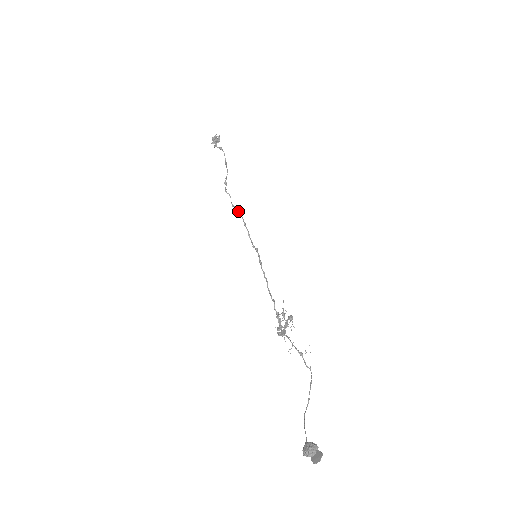
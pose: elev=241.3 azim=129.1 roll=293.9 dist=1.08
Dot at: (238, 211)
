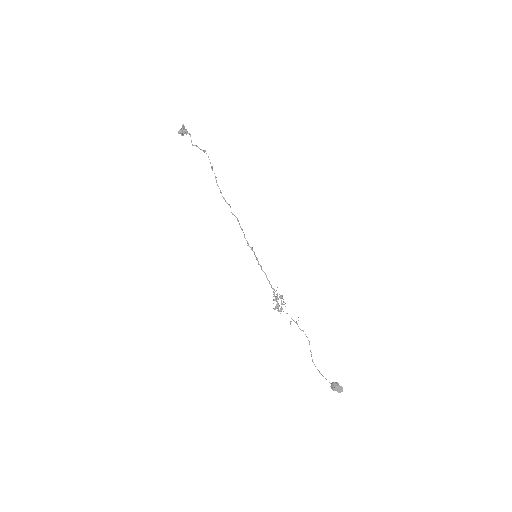
Dot at: (237, 219)
